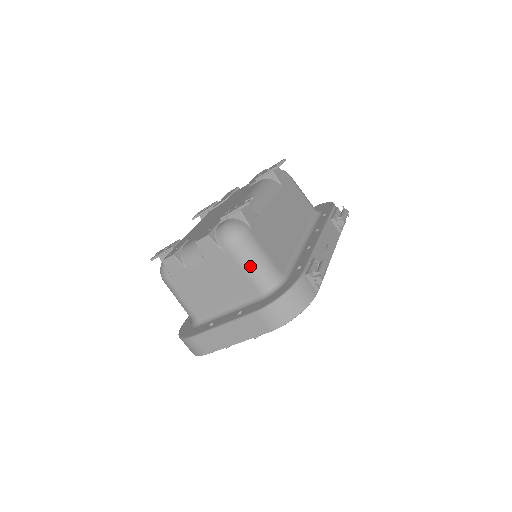
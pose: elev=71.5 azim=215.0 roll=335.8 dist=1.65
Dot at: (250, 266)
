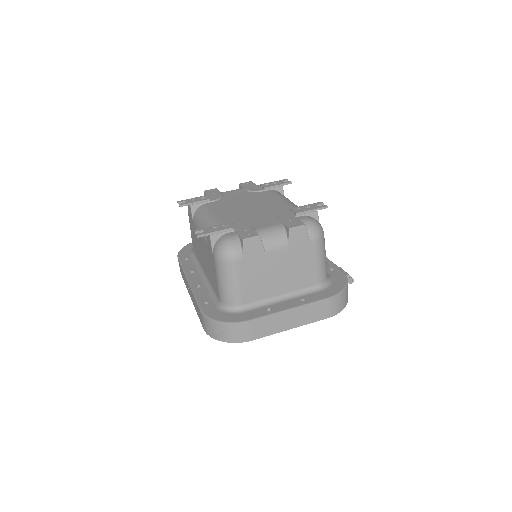
Dot at: (322, 260)
